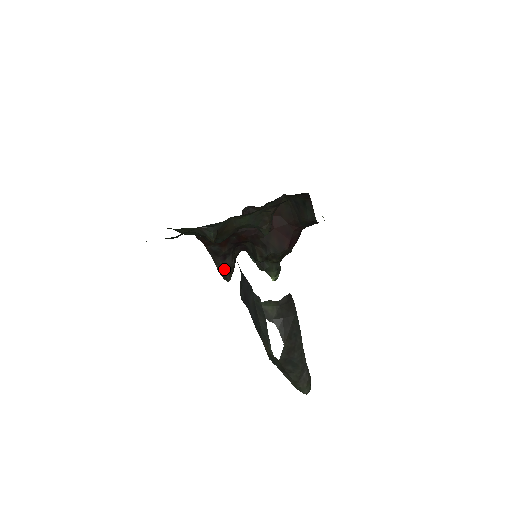
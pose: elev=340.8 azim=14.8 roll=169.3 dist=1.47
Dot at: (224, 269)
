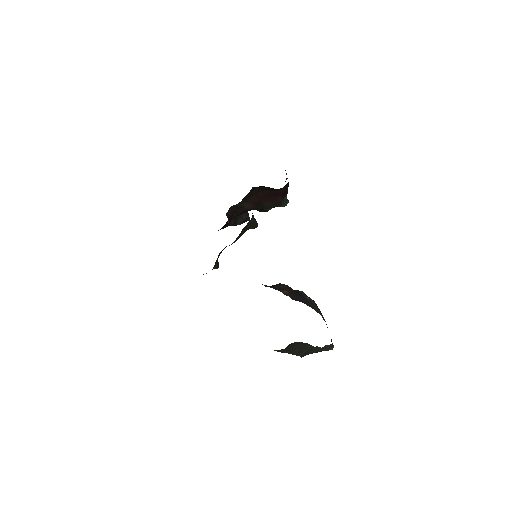
Dot at: (240, 224)
